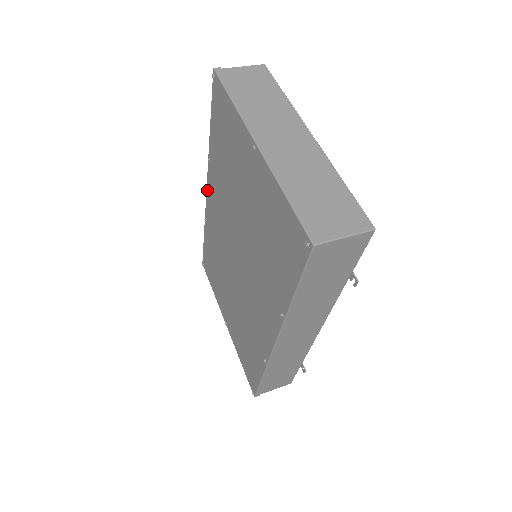
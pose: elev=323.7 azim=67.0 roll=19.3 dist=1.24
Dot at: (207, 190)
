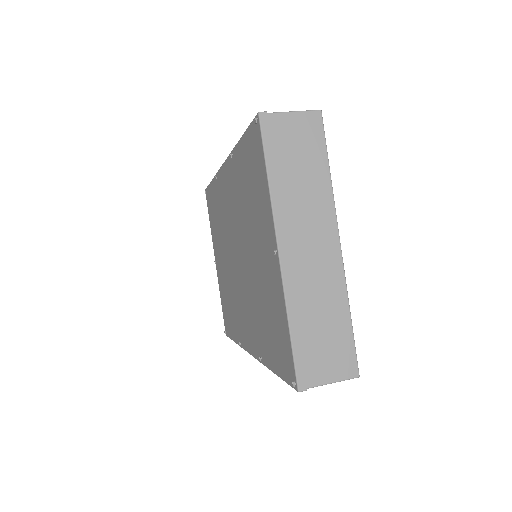
Dot at: (224, 166)
